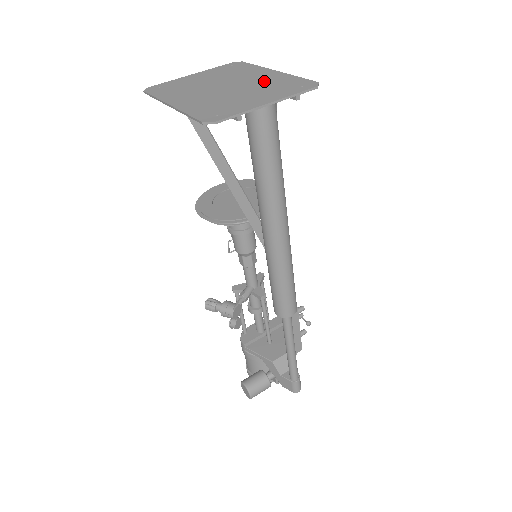
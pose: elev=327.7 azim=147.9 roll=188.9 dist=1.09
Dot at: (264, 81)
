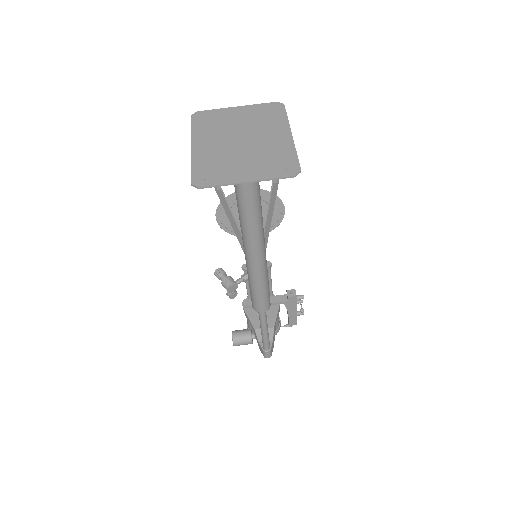
Dot at: (270, 147)
